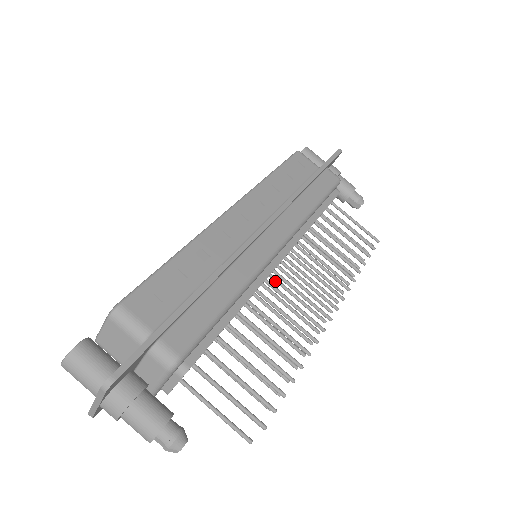
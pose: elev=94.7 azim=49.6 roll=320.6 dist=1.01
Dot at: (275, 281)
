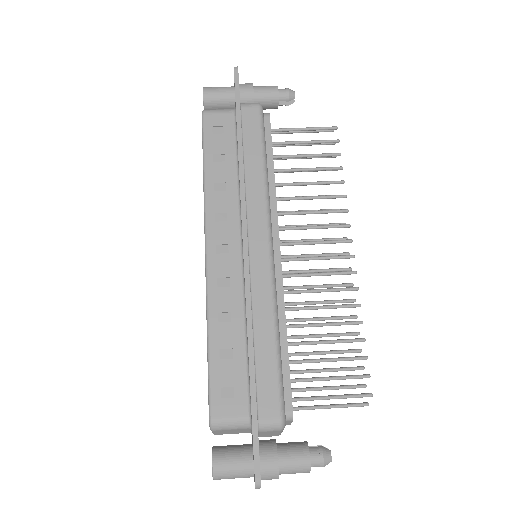
Dot at: occluded
